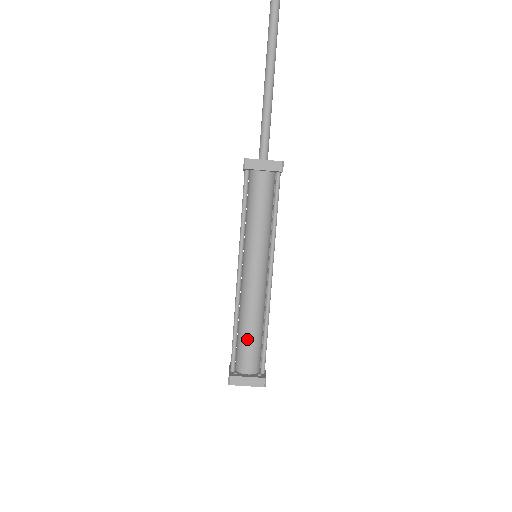
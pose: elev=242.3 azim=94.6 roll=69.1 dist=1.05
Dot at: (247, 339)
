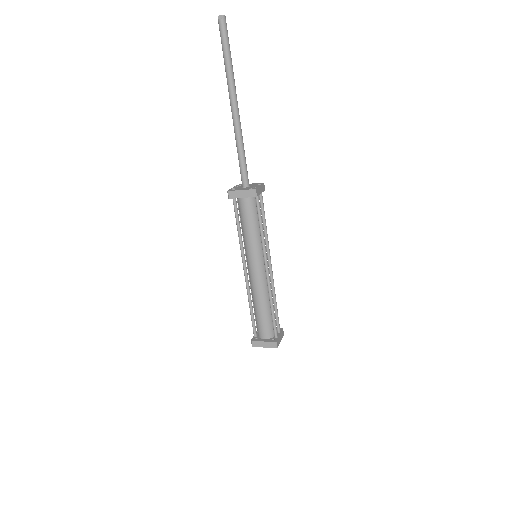
Dot at: (259, 316)
